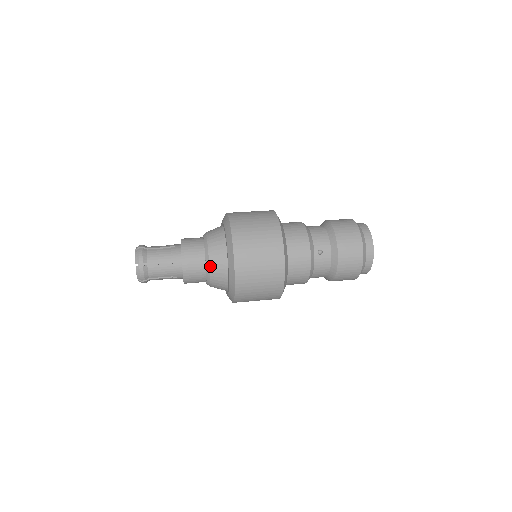
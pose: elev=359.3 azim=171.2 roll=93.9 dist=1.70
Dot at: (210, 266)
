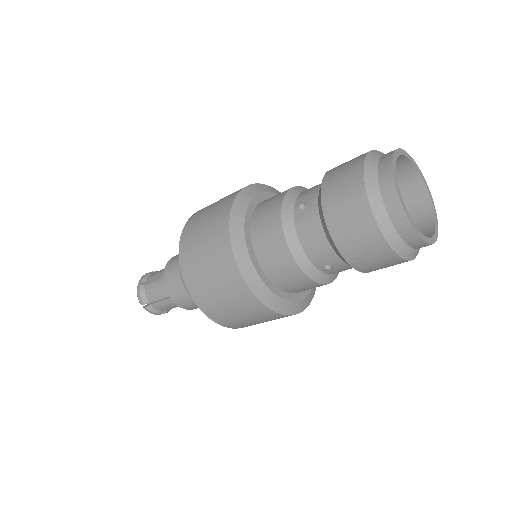
Dot at: occluded
